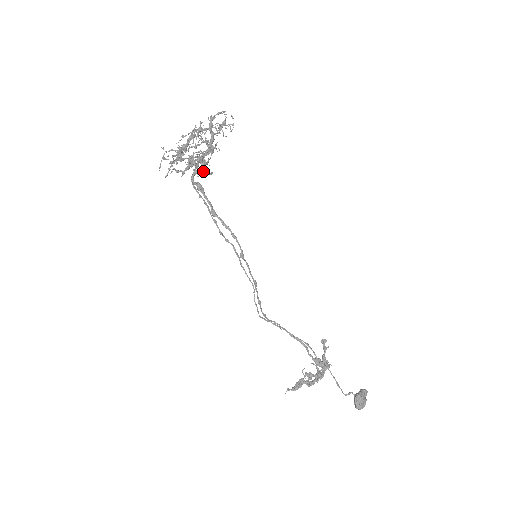
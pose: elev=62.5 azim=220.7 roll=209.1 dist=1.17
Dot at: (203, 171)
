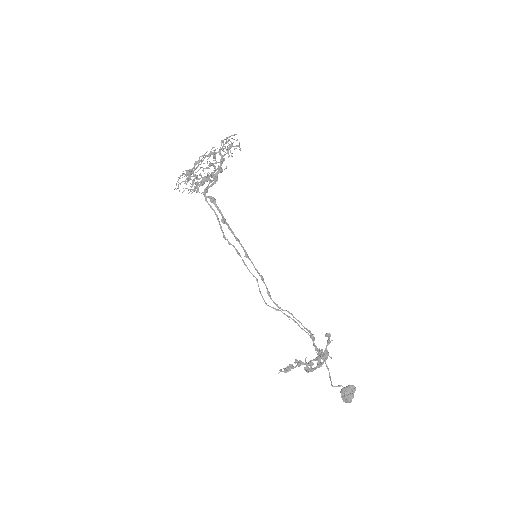
Dot at: (206, 189)
